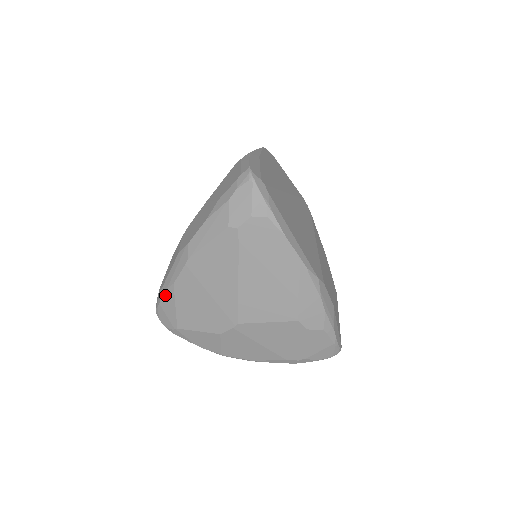
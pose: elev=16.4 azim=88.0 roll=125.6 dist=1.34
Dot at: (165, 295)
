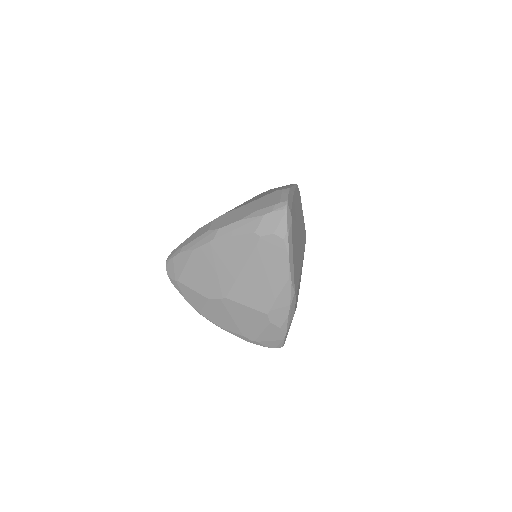
Dot at: (182, 254)
